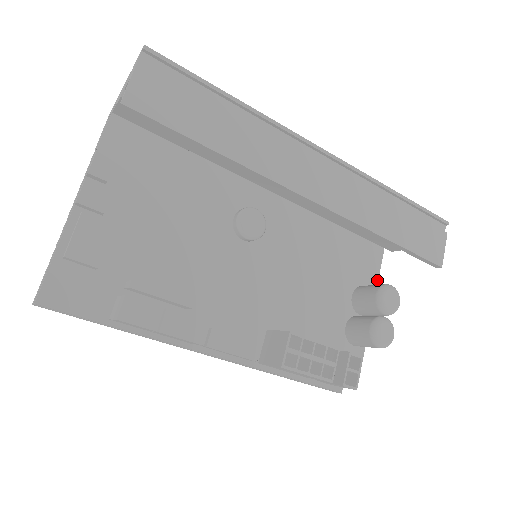
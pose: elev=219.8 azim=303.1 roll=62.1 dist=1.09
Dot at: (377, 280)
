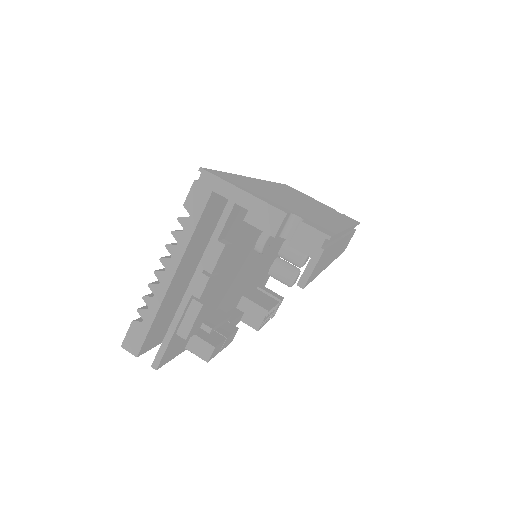
Dot at: occluded
